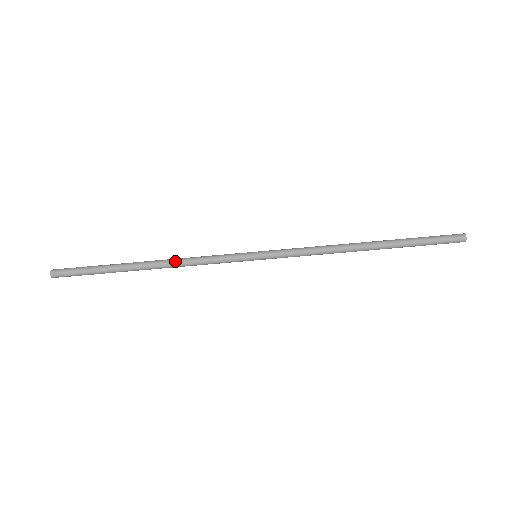
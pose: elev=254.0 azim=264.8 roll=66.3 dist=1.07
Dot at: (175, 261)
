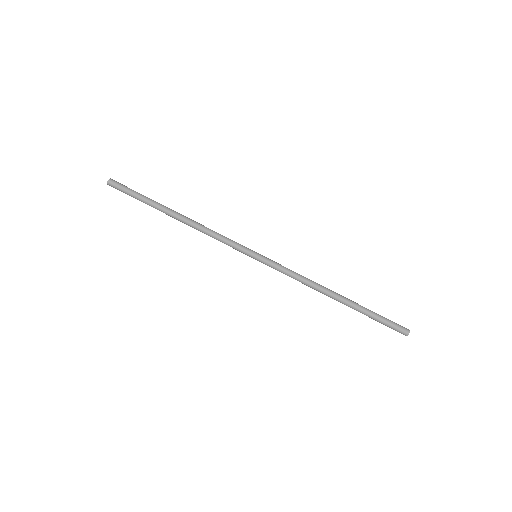
Dot at: occluded
